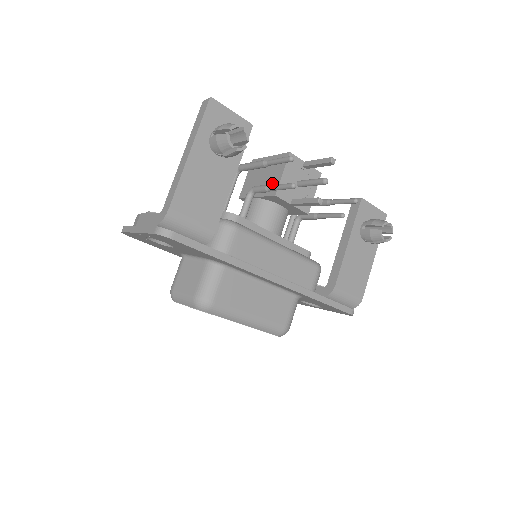
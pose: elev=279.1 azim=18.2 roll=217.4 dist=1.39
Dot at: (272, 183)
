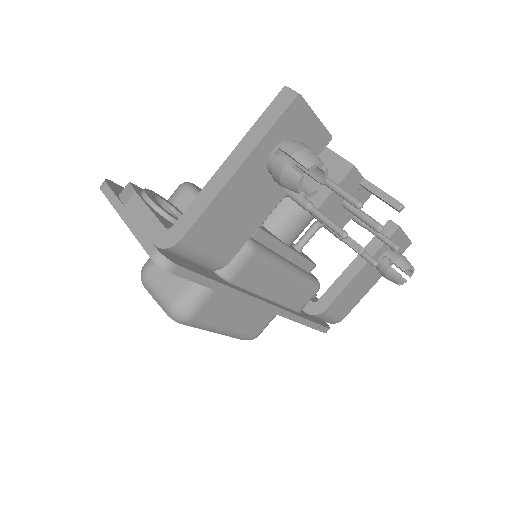
Dot at: occluded
